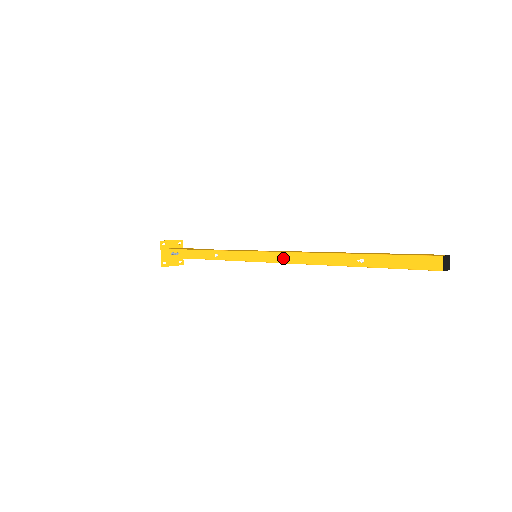
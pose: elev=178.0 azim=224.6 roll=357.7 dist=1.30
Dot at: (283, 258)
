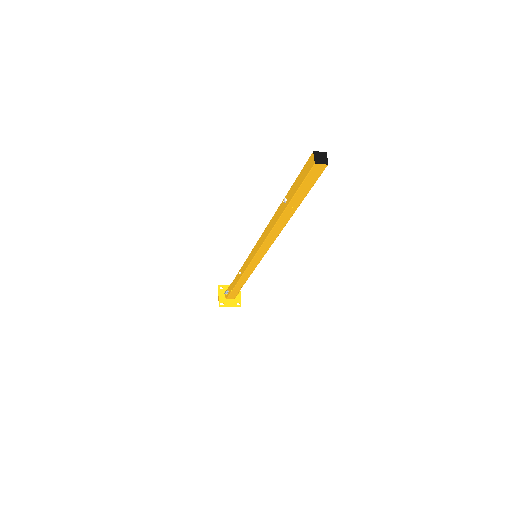
Dot at: (261, 241)
